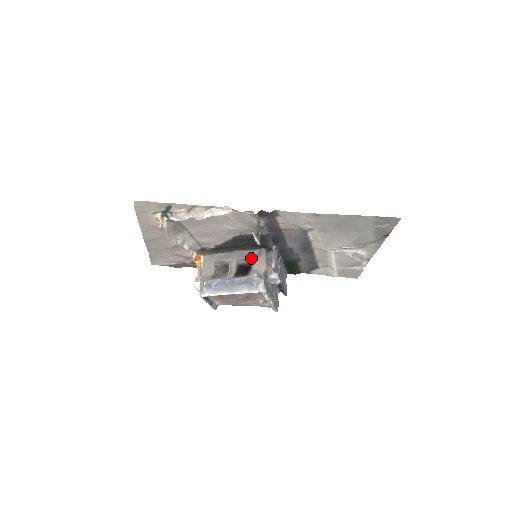
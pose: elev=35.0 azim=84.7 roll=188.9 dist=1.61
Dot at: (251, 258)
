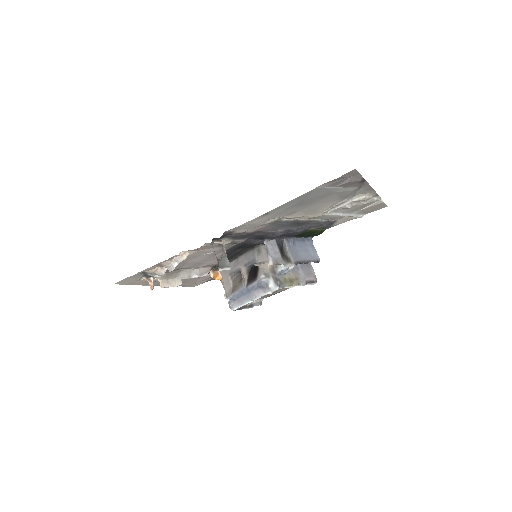
Dot at: (254, 259)
